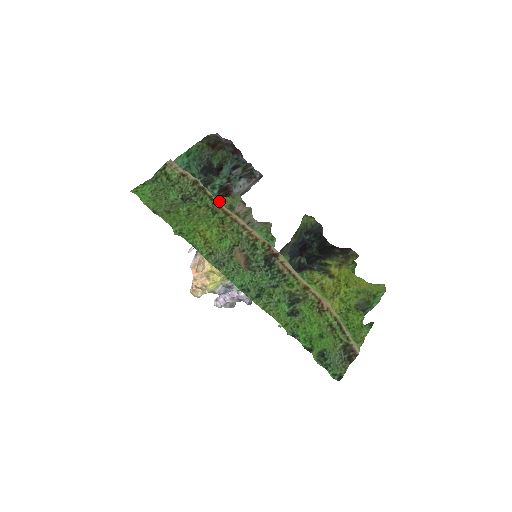
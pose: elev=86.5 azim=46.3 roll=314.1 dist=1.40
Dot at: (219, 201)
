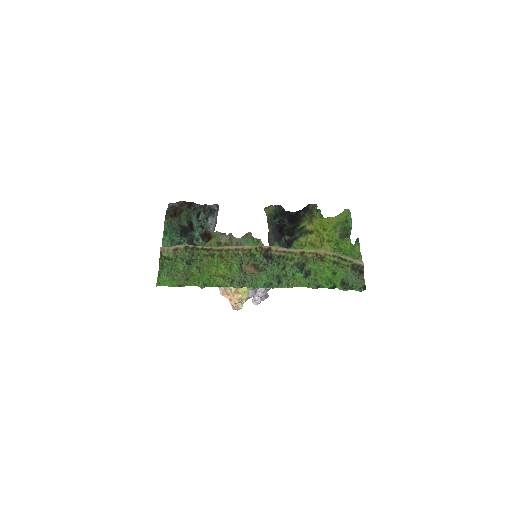
Dot at: (209, 246)
